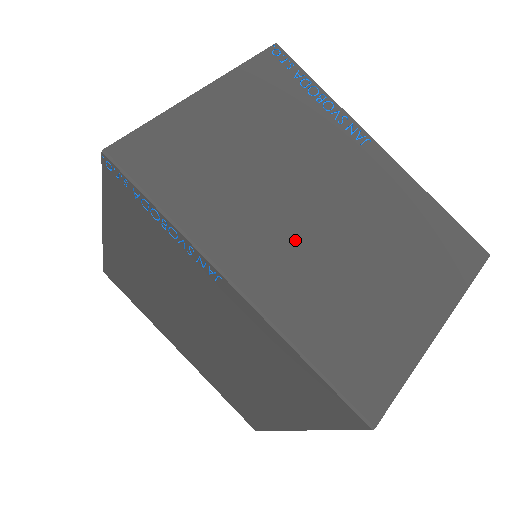
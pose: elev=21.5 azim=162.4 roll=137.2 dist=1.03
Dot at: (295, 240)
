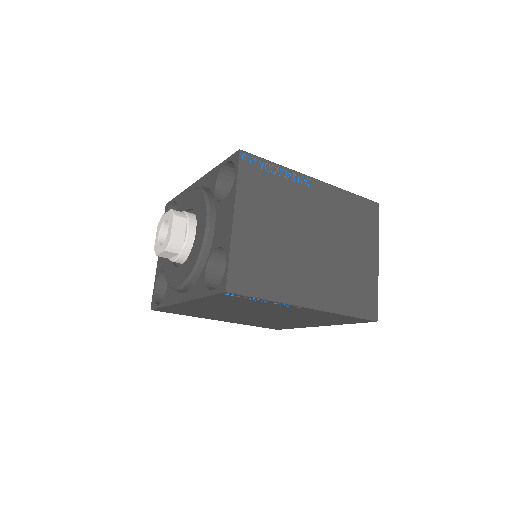
Dot at: (315, 266)
